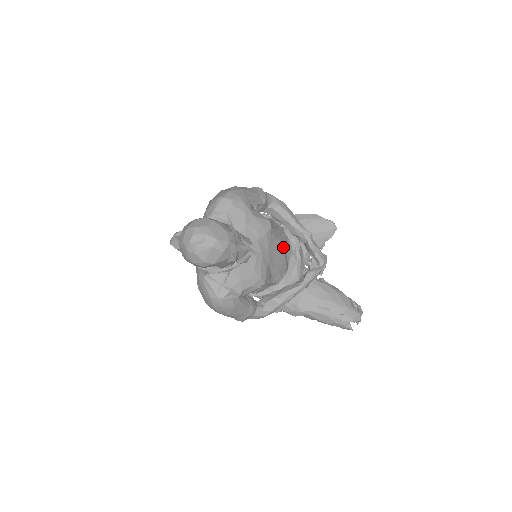
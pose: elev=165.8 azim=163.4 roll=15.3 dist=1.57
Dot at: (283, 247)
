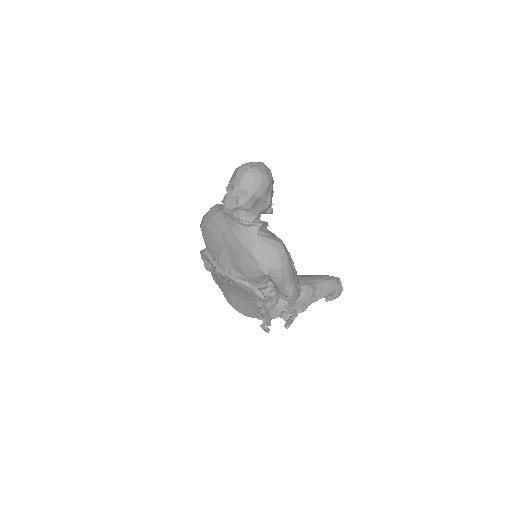
Dot at: occluded
